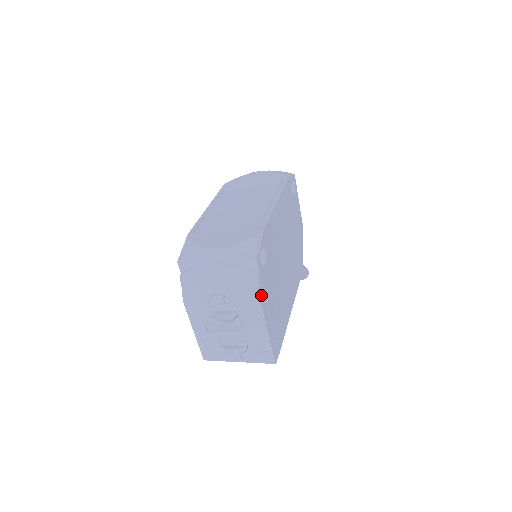
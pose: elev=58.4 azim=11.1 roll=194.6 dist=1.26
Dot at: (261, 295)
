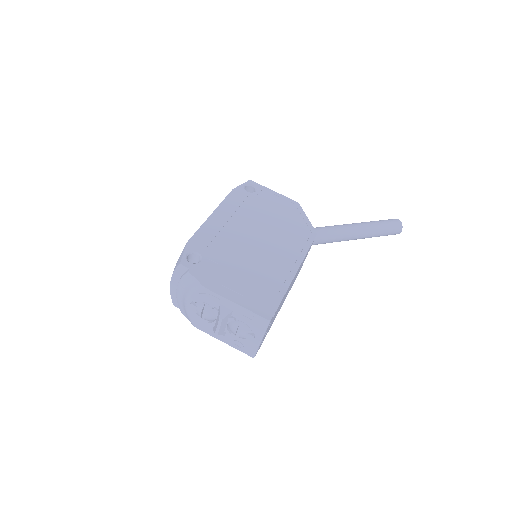
Dot at: (203, 282)
